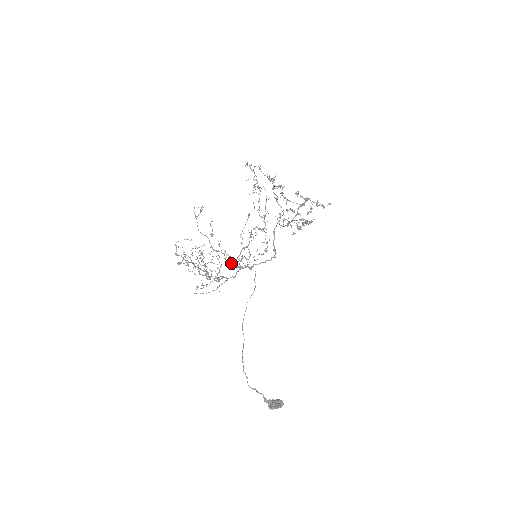
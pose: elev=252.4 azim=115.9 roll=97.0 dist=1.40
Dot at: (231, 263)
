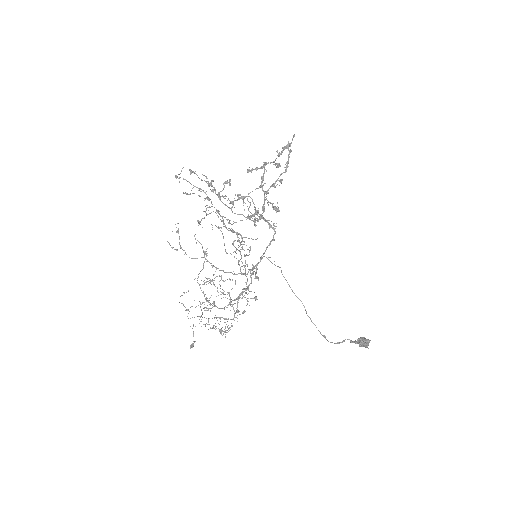
Dot at: (242, 249)
